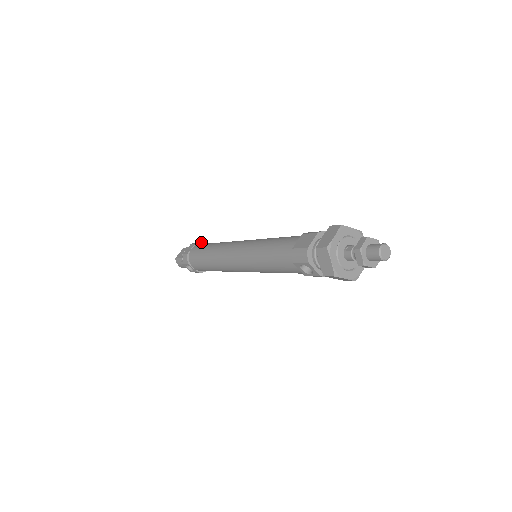
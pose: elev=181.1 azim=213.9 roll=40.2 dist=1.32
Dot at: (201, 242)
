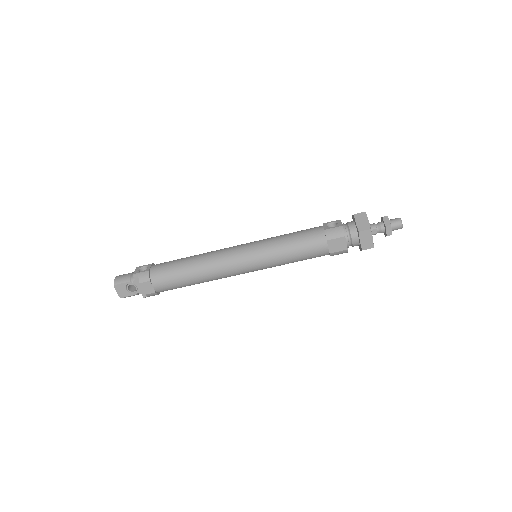
Dot at: occluded
